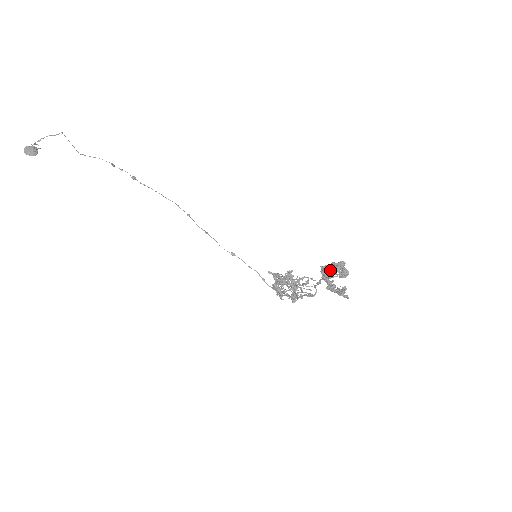
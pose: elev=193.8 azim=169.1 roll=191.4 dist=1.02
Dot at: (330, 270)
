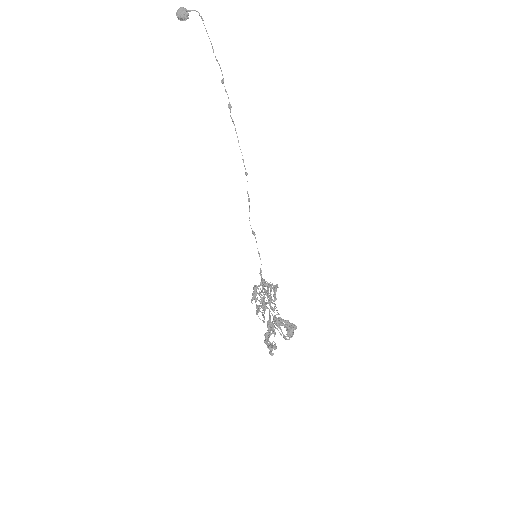
Dot at: (280, 324)
